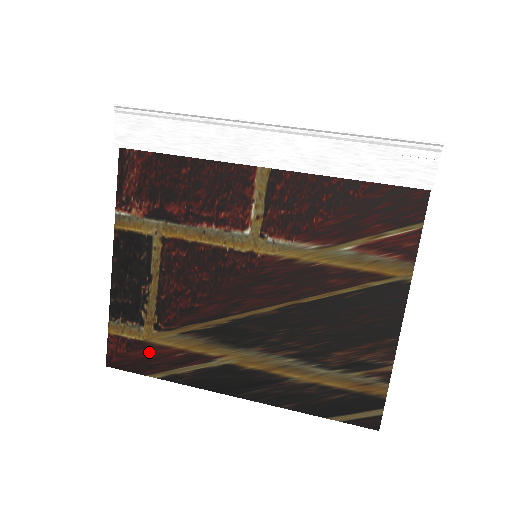
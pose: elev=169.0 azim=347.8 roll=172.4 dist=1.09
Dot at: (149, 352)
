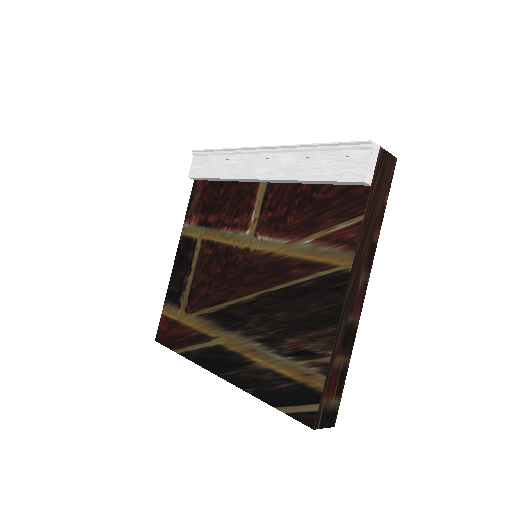
Dot at: (178, 331)
